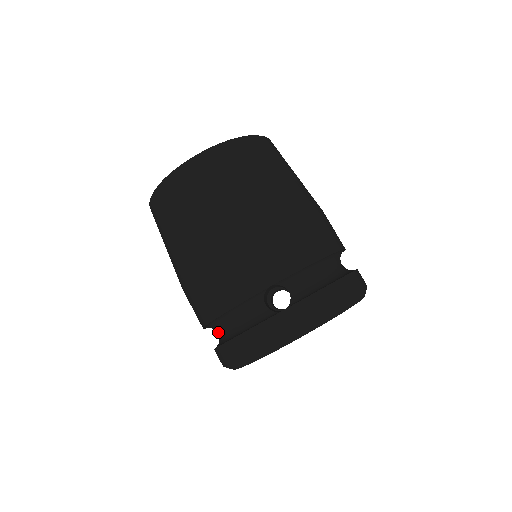
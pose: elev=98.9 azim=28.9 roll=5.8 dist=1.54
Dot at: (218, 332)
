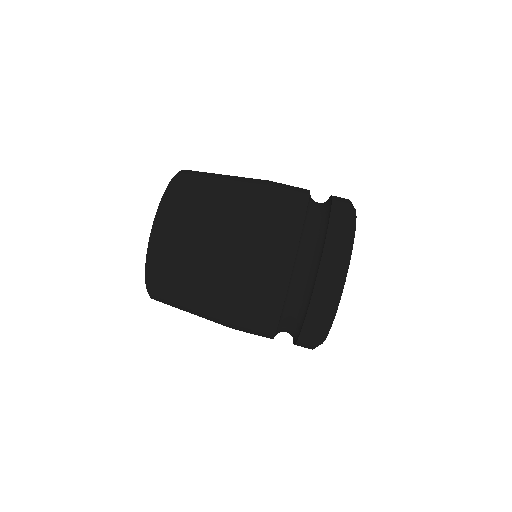
Dot at: occluded
